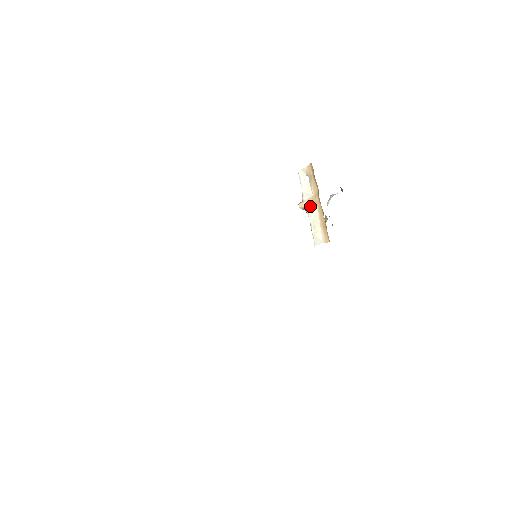
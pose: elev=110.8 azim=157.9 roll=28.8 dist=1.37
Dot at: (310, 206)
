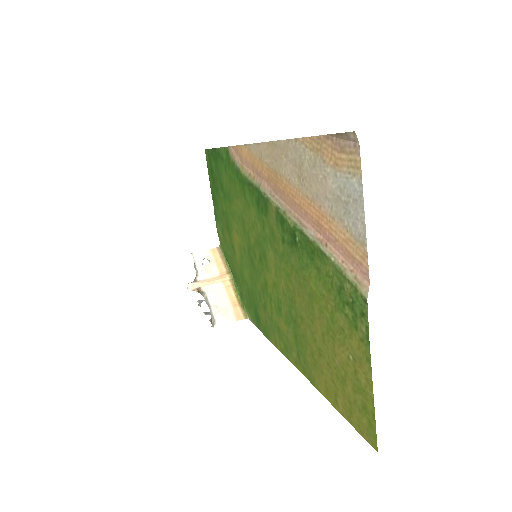
Dot at: (210, 285)
